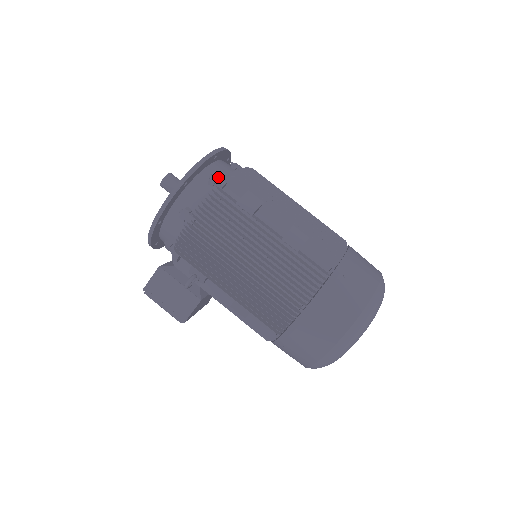
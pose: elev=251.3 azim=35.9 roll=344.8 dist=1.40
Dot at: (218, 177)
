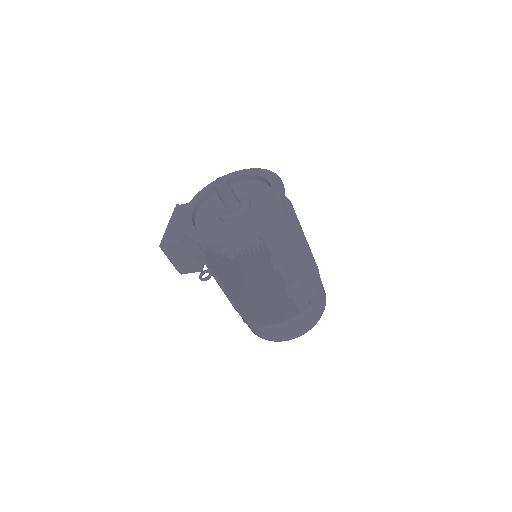
Dot at: (268, 235)
